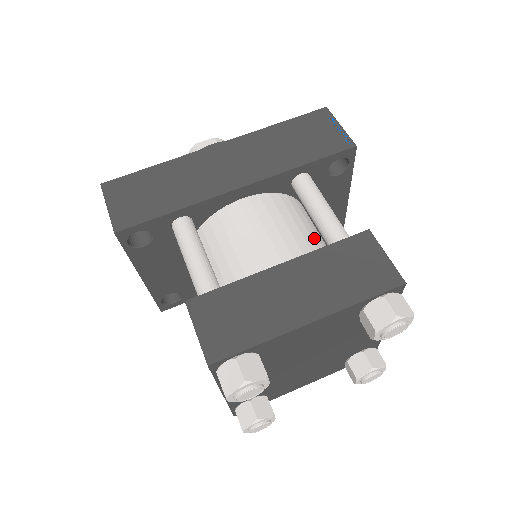
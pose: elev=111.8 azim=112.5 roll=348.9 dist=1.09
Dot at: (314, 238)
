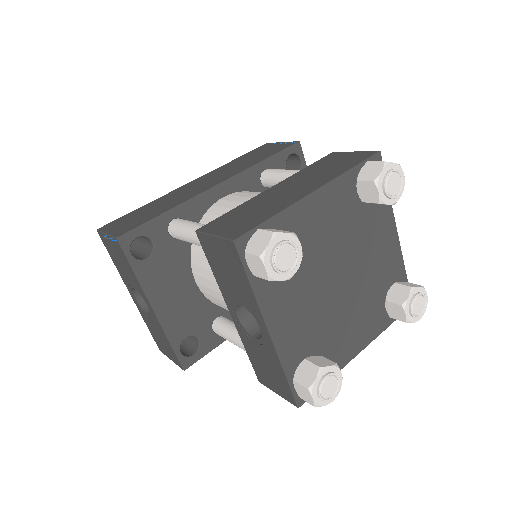
Dot at: occluded
